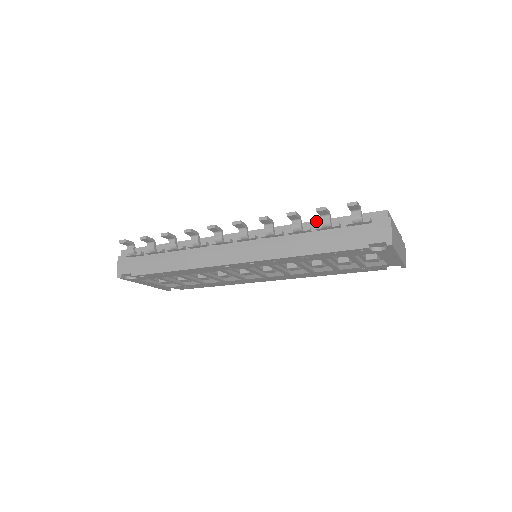
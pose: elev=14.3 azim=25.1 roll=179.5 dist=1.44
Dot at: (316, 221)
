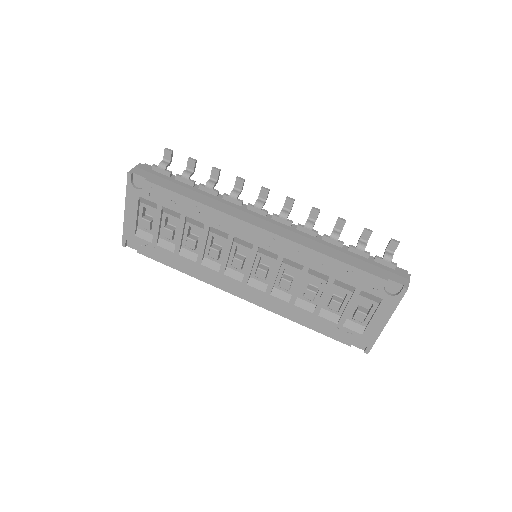
Dot at: (347, 246)
